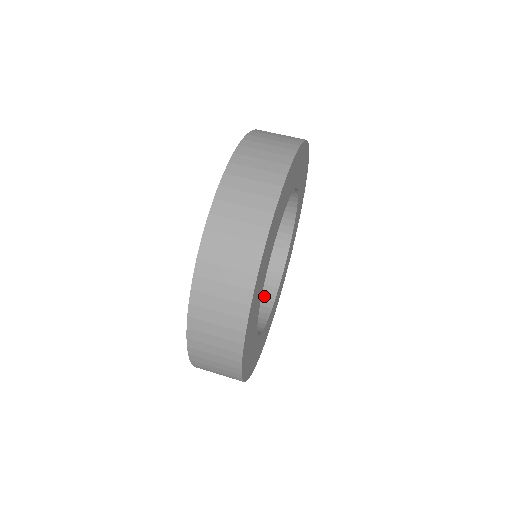
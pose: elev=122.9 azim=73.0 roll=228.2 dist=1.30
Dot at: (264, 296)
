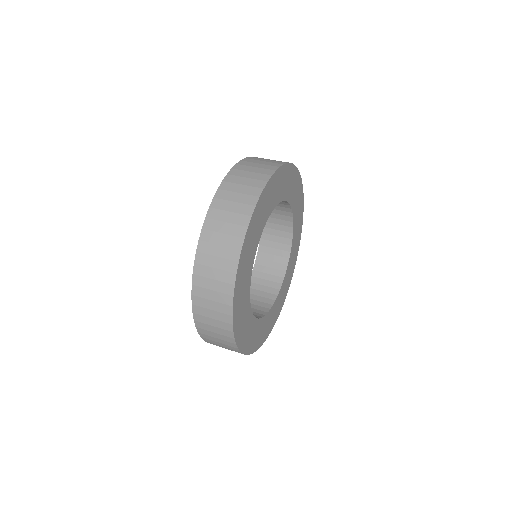
Dot at: occluded
